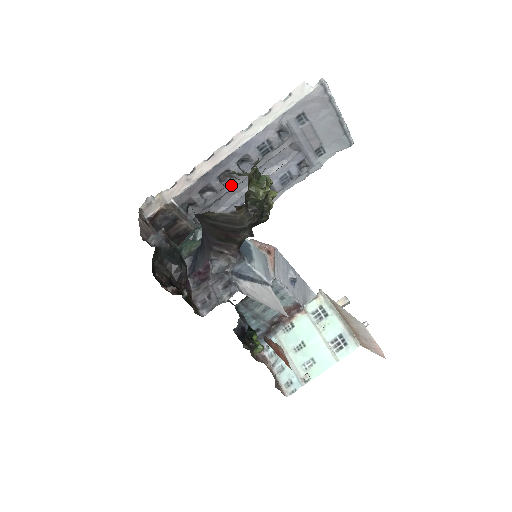
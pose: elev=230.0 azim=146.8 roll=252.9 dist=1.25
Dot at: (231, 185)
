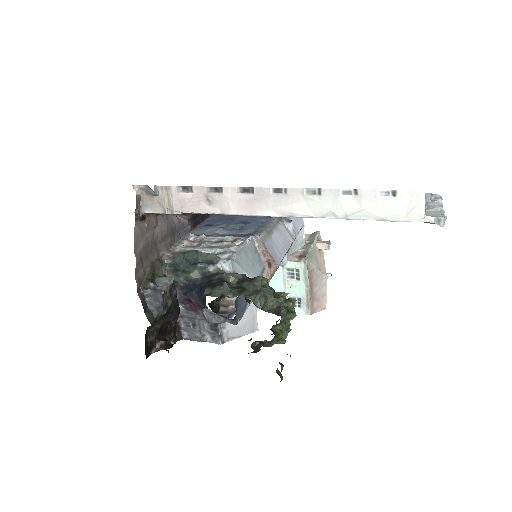
Dot at: occluded
